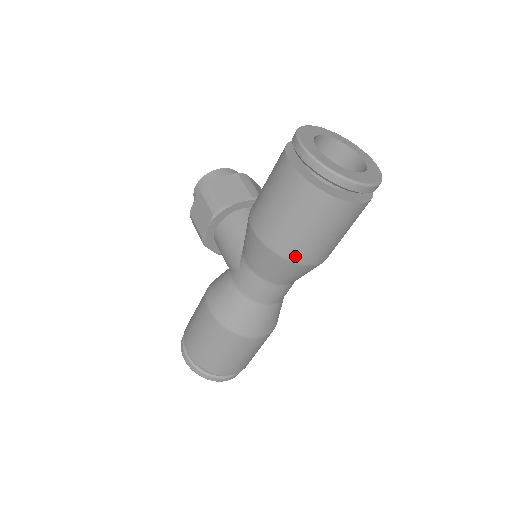
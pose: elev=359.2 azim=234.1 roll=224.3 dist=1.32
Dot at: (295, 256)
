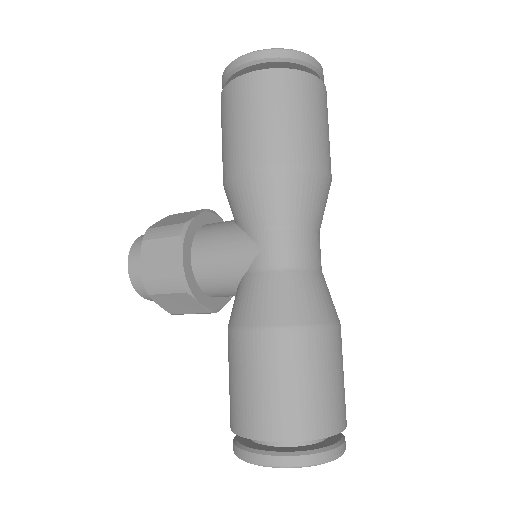
Dot at: (311, 160)
